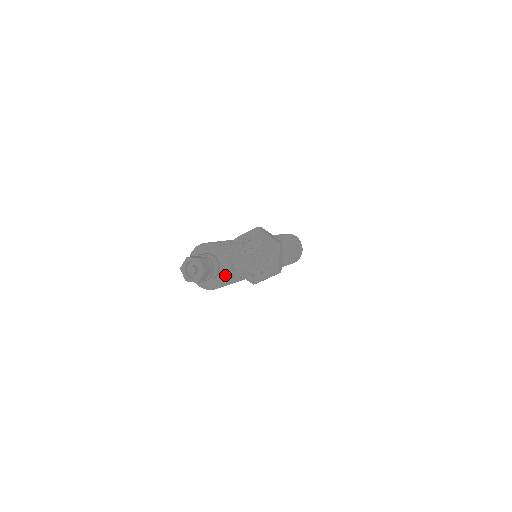
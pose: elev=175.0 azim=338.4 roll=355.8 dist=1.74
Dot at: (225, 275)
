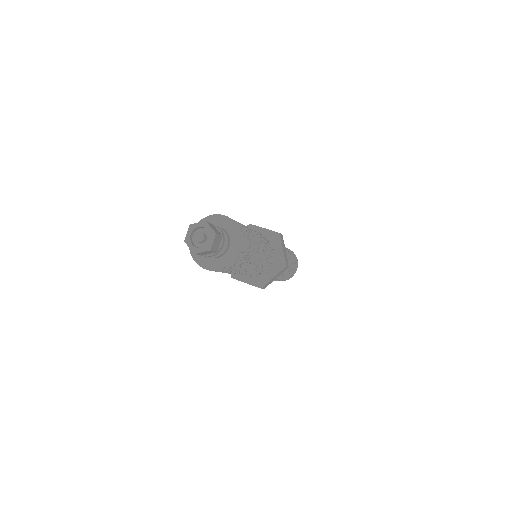
Dot at: (223, 264)
